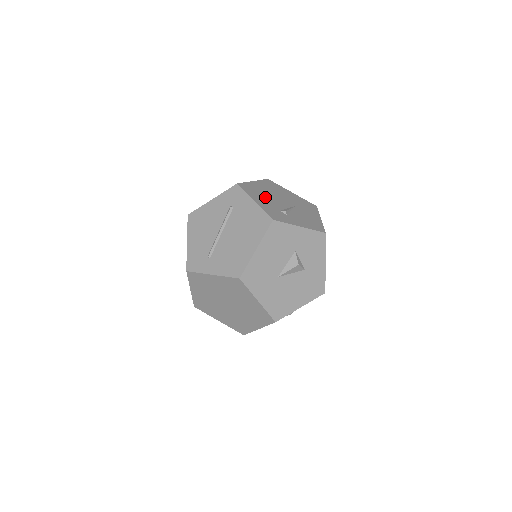
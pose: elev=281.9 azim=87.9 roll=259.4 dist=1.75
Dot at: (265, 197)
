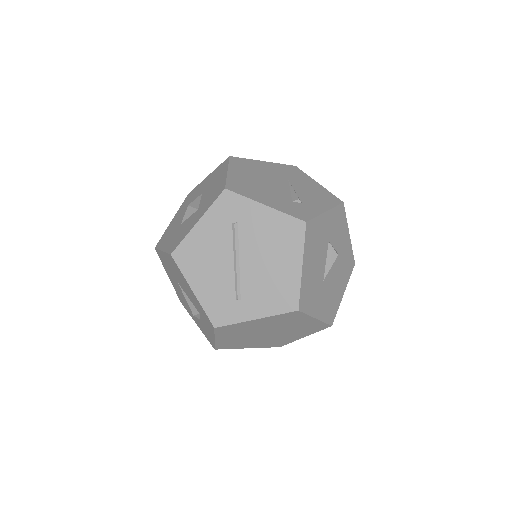
Dot at: (262, 190)
